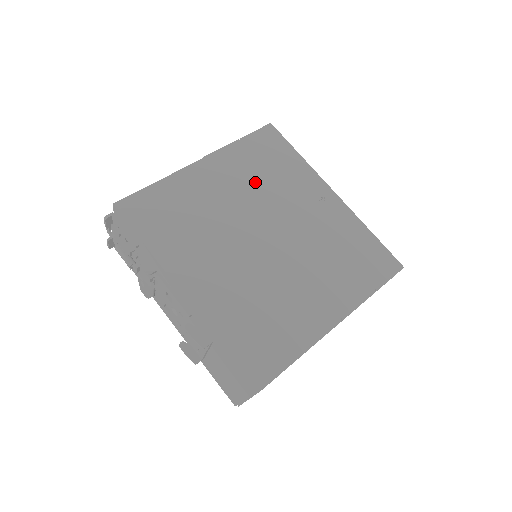
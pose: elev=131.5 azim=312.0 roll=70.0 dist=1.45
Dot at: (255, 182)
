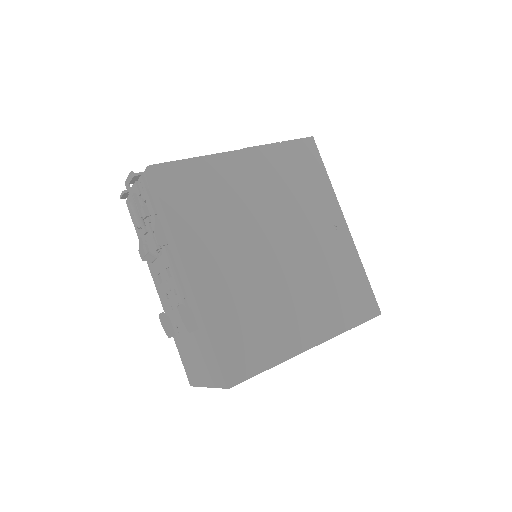
Dot at: (282, 190)
